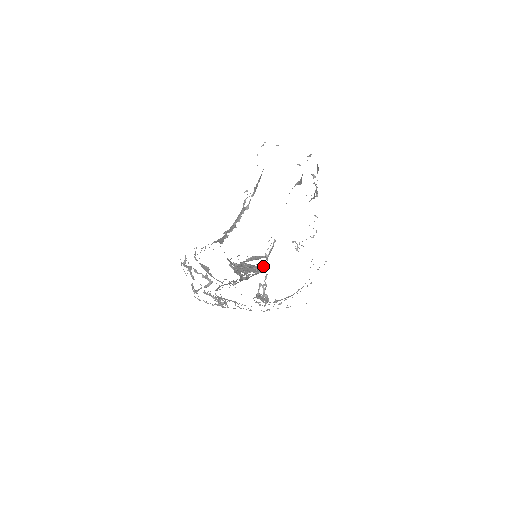
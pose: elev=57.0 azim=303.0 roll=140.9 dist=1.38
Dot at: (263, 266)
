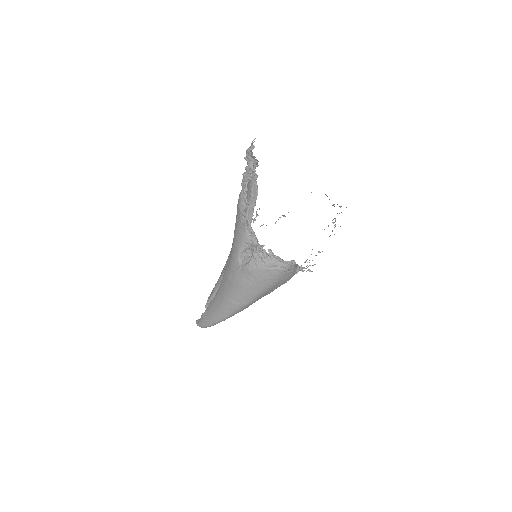
Dot at: occluded
